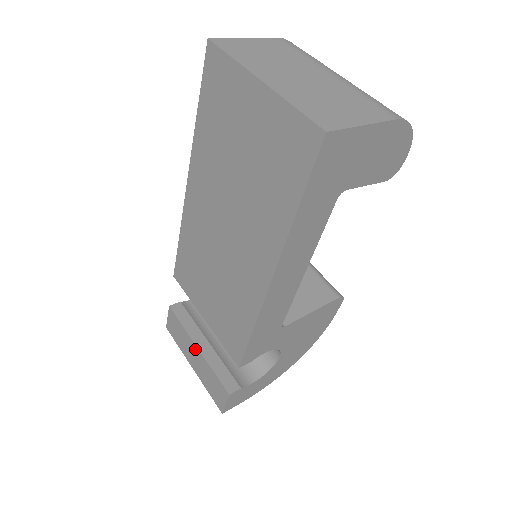
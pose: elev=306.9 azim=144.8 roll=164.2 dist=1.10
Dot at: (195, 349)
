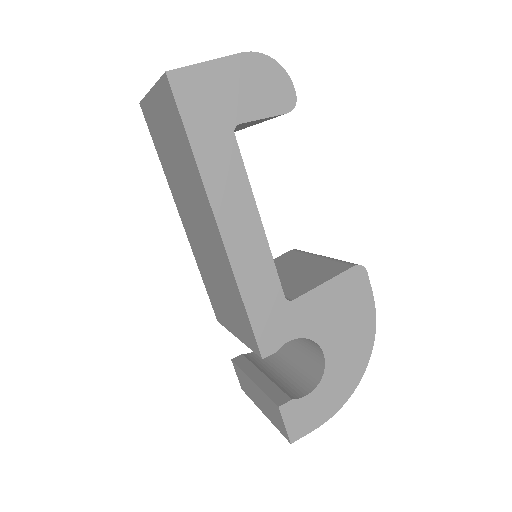
Dot at: (252, 385)
